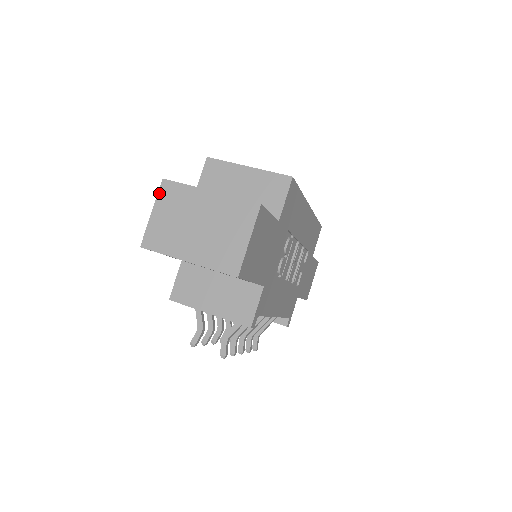
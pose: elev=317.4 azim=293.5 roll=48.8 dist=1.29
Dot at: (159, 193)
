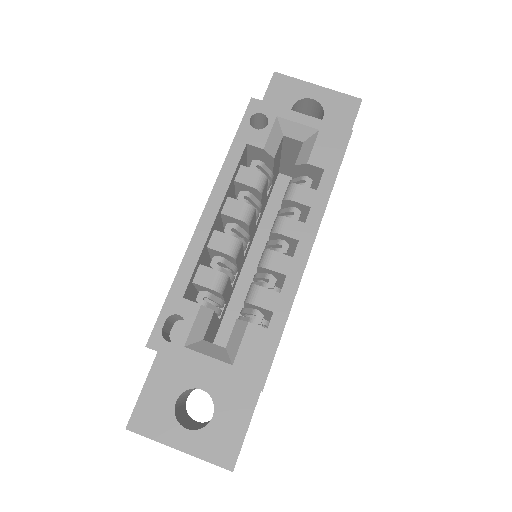
Dot at: occluded
